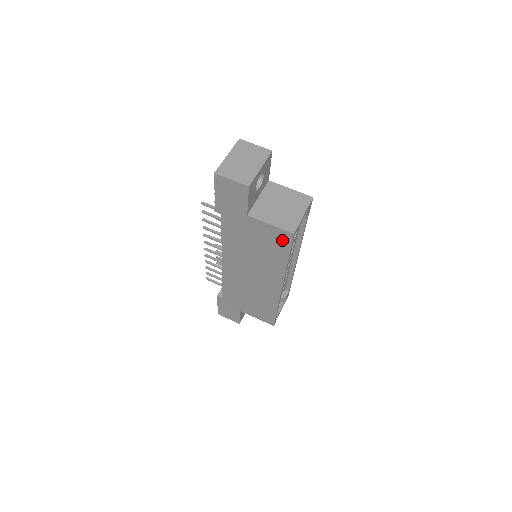
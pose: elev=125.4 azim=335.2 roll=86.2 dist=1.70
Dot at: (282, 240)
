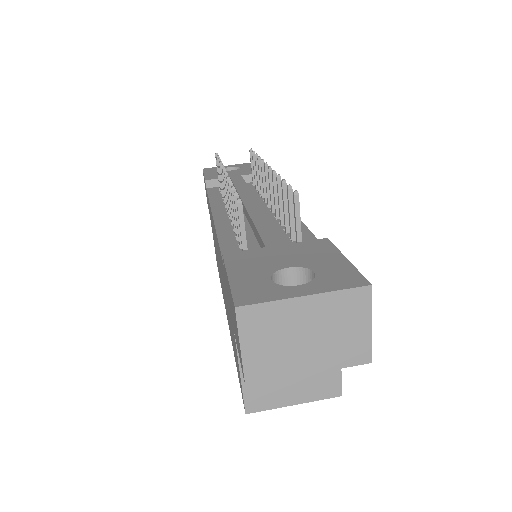
Dot at: occluded
